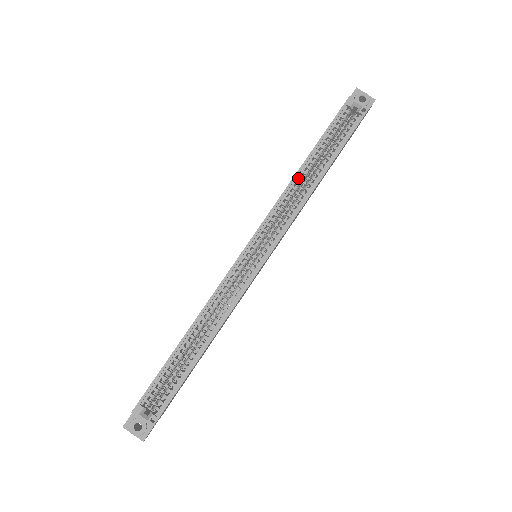
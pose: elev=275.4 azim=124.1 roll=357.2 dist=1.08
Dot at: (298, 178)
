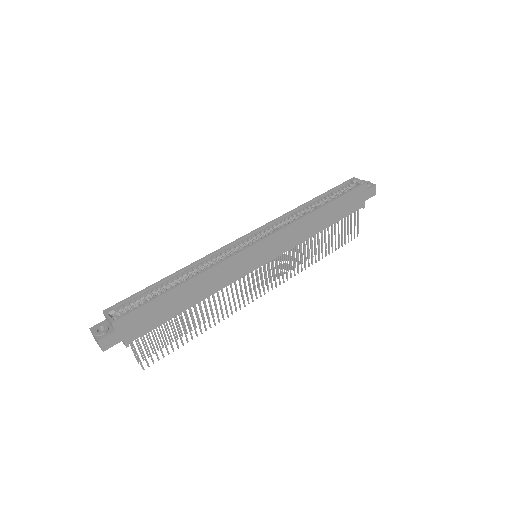
Dot at: (302, 209)
